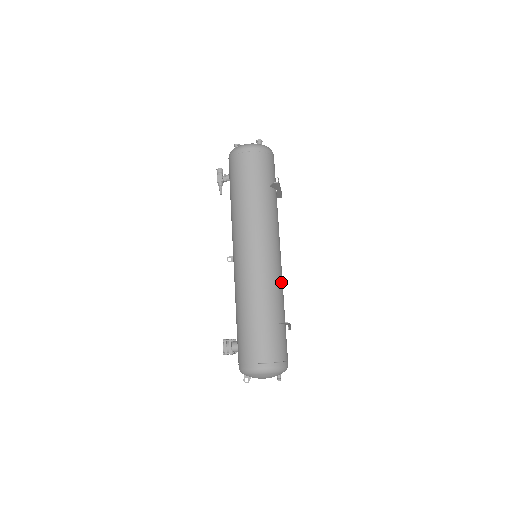
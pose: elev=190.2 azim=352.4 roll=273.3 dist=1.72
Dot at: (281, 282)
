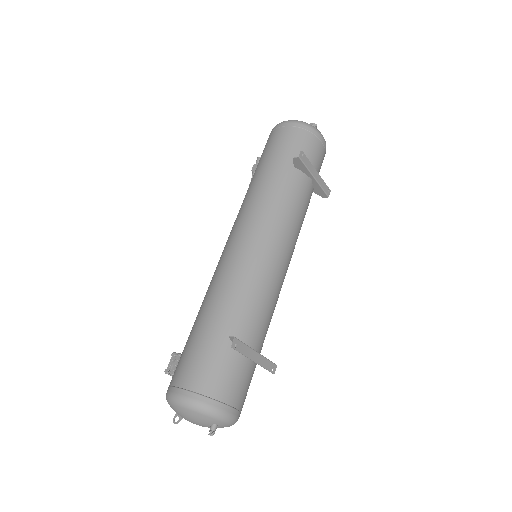
Dot at: (265, 289)
